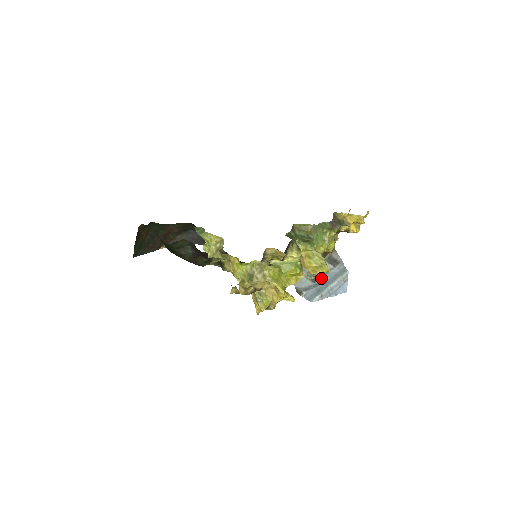
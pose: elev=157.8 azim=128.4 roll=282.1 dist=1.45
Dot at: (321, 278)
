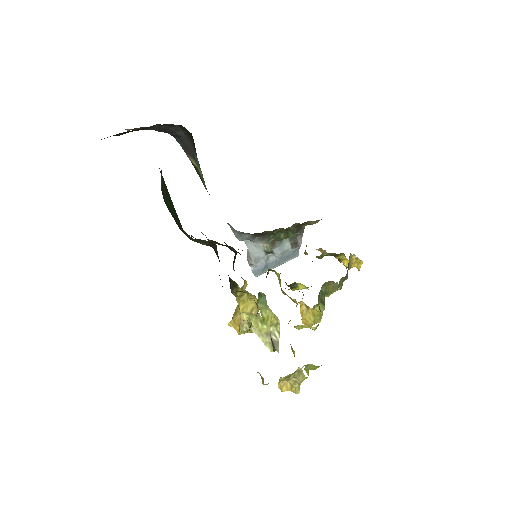
Dot at: (275, 254)
